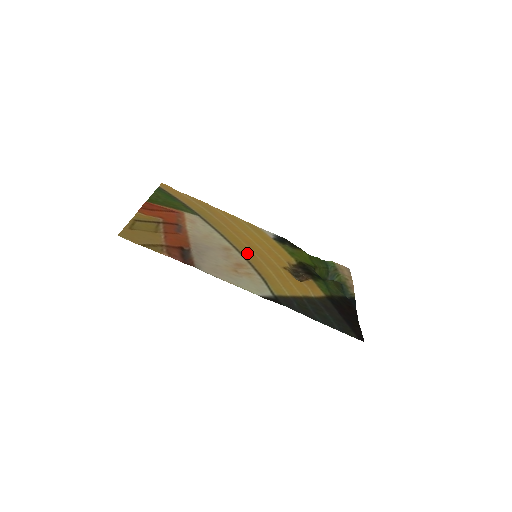
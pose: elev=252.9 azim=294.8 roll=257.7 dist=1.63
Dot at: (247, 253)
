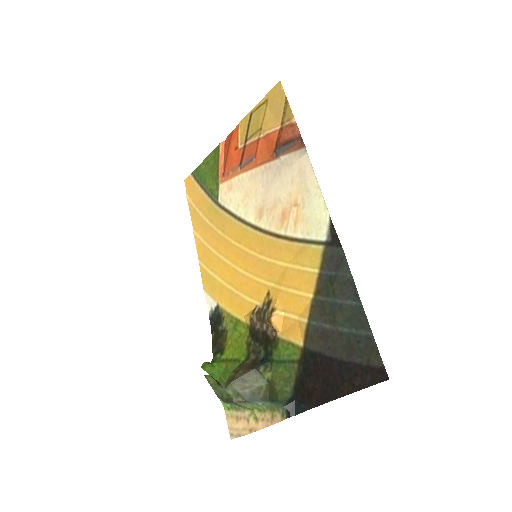
Dot at: (259, 241)
